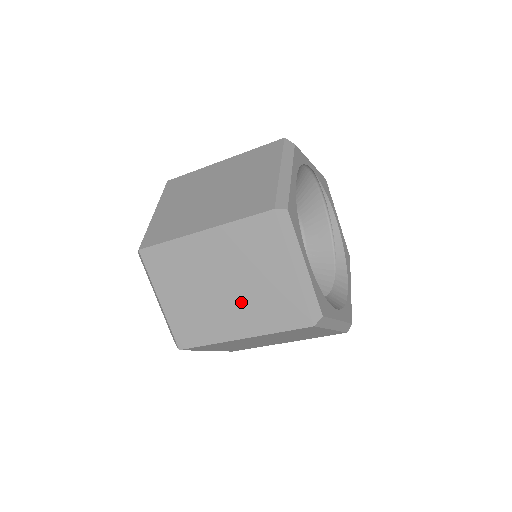
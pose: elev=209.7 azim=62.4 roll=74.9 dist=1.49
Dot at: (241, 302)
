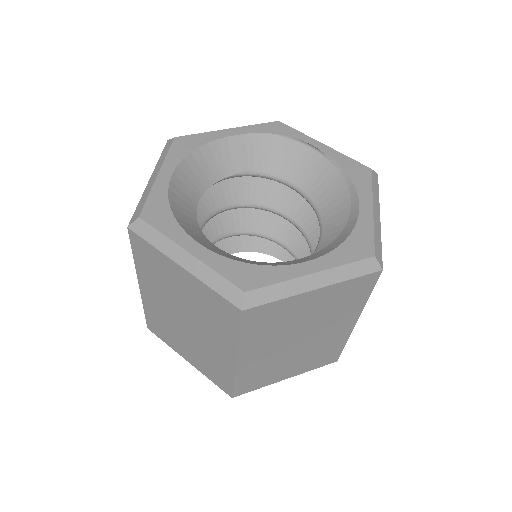
Dot at: occluded
